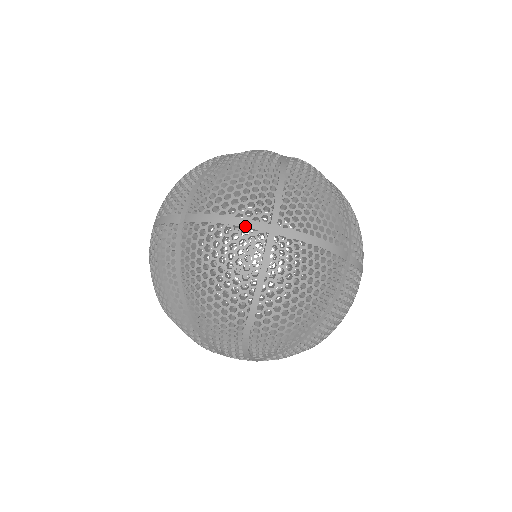
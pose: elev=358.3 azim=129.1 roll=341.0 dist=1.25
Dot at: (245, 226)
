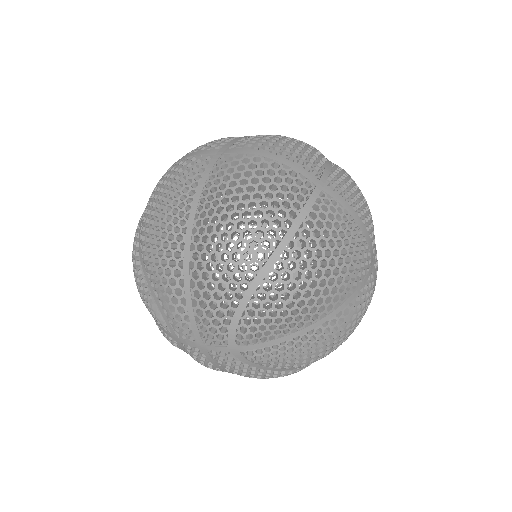
Dot at: (295, 169)
